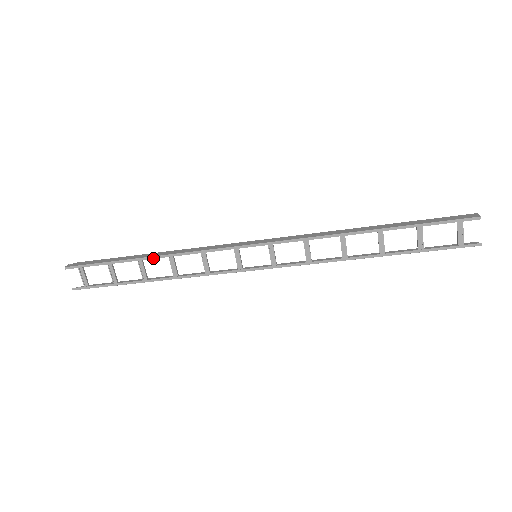
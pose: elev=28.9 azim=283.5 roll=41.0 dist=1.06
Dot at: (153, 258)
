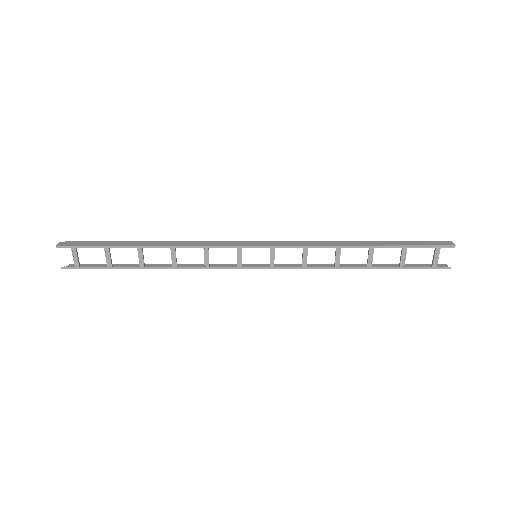
Dot at: (154, 247)
